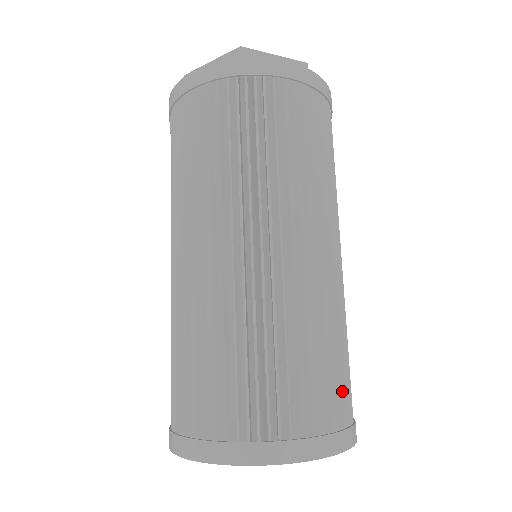
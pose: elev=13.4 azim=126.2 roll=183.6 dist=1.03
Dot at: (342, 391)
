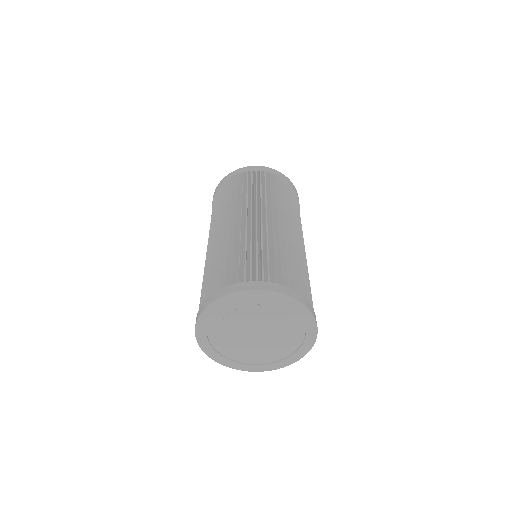
Dot at: occluded
